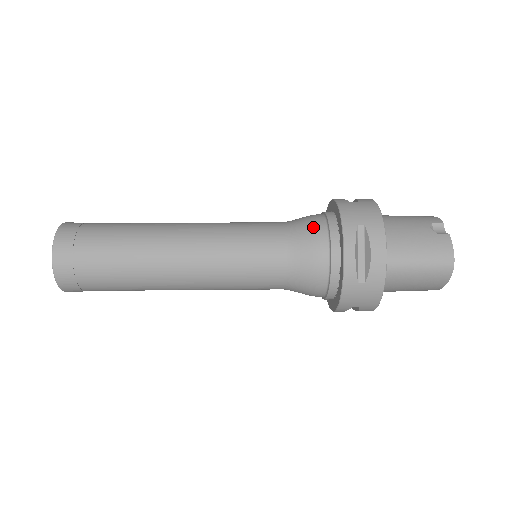
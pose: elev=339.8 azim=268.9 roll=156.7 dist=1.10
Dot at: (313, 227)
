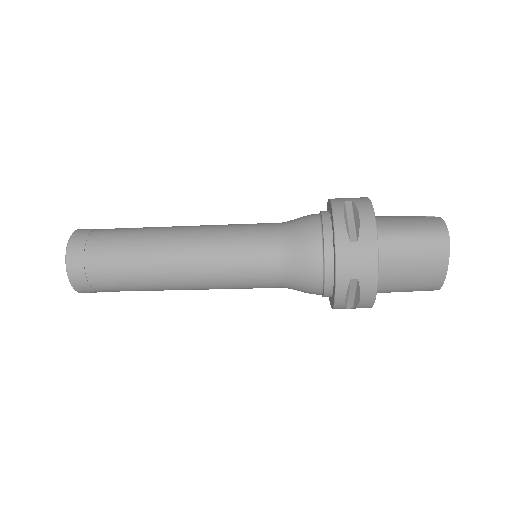
Dot at: occluded
